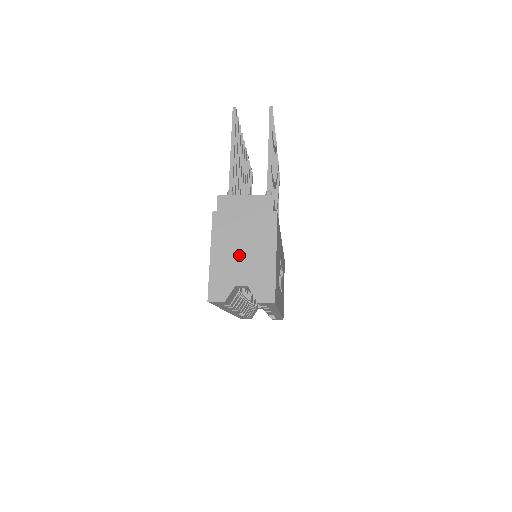
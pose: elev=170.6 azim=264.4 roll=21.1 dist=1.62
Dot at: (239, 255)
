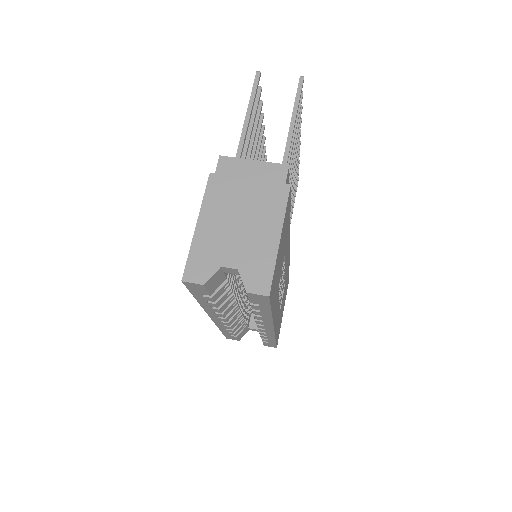
Dot at: (233, 229)
